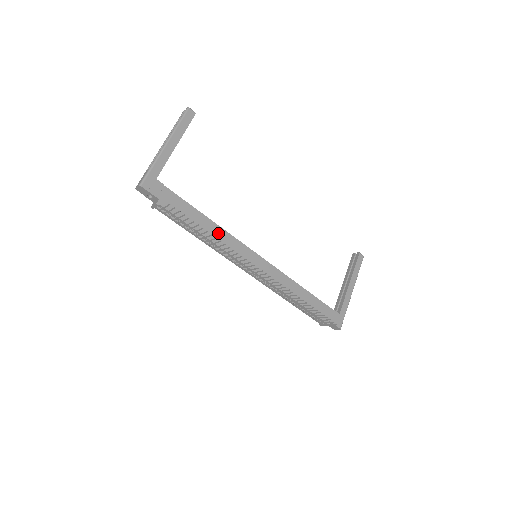
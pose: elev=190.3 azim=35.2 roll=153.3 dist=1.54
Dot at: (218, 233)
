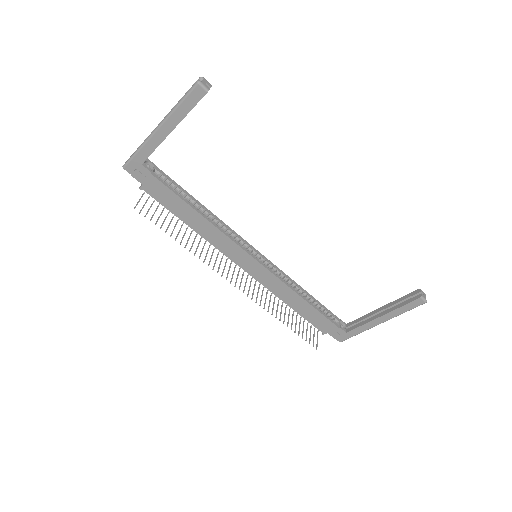
Dot at: (208, 229)
